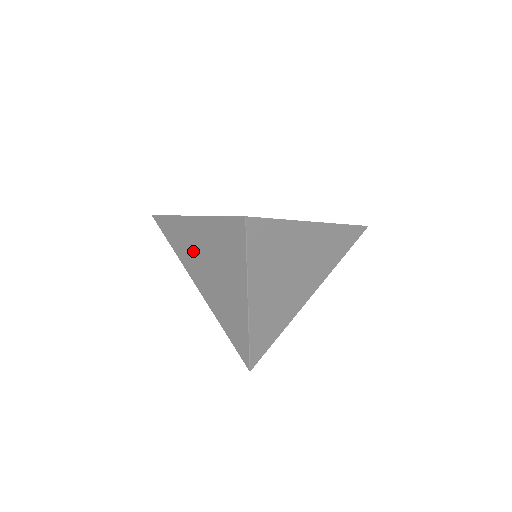
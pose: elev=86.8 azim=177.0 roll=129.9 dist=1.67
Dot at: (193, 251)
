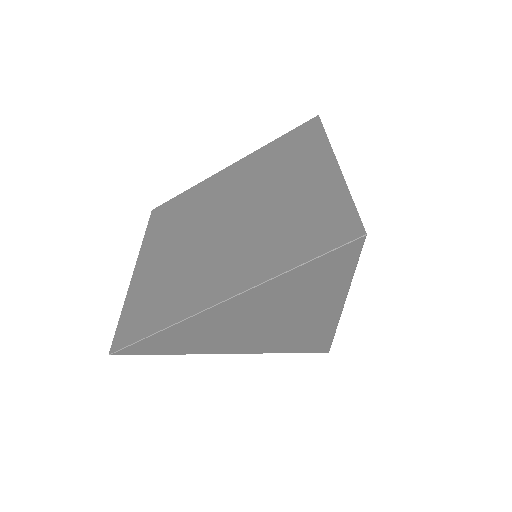
Dot at: (226, 331)
